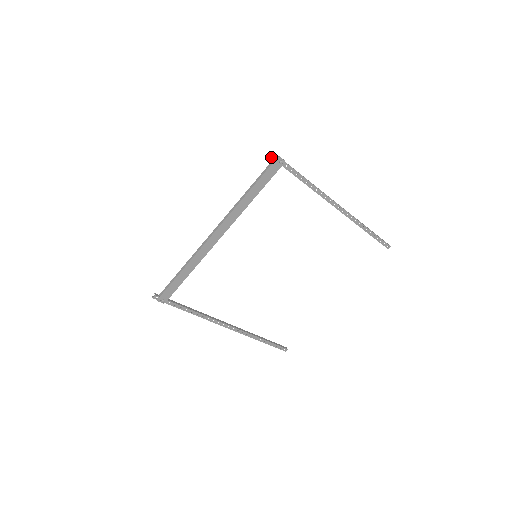
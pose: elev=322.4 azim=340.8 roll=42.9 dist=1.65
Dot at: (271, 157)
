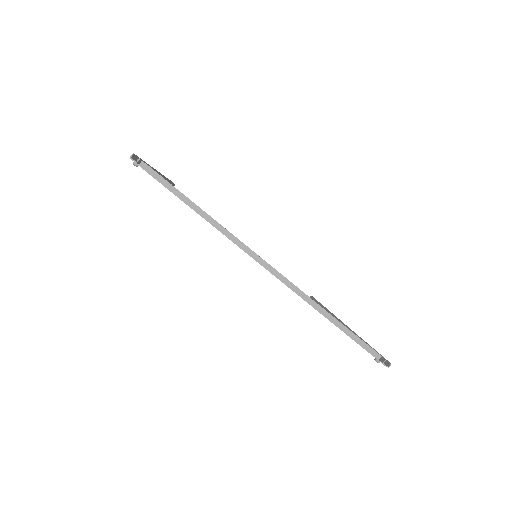
Dot at: (383, 363)
